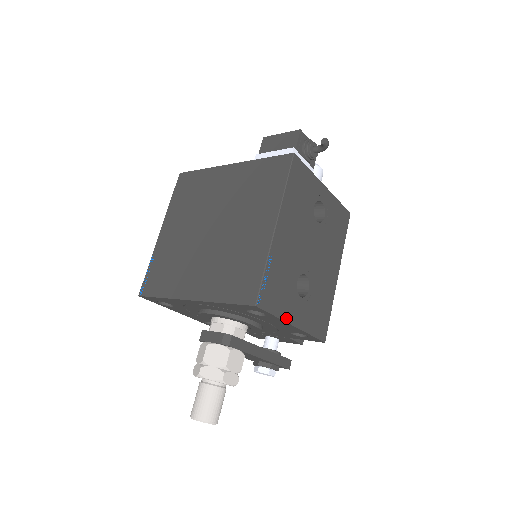
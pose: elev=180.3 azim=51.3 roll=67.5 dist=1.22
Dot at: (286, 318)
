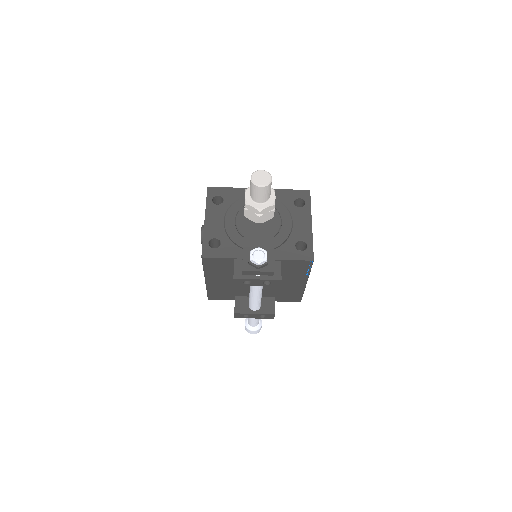
Dot at: (311, 216)
